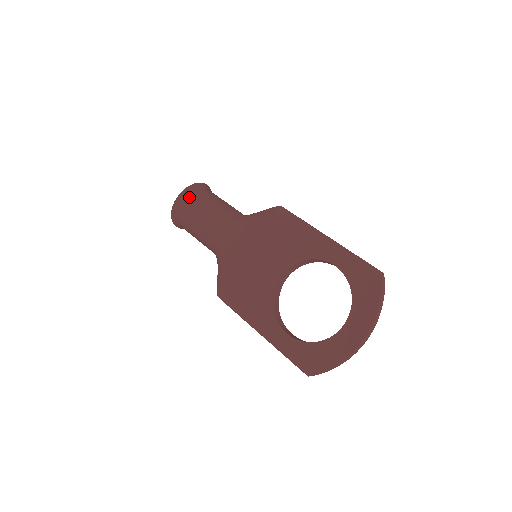
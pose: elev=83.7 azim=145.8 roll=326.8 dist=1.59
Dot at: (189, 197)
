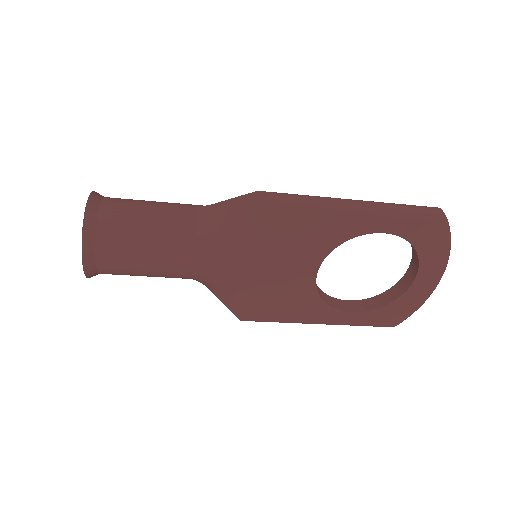
Dot at: (99, 248)
